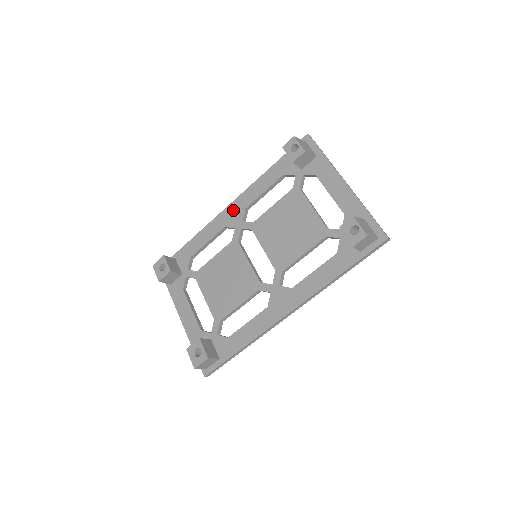
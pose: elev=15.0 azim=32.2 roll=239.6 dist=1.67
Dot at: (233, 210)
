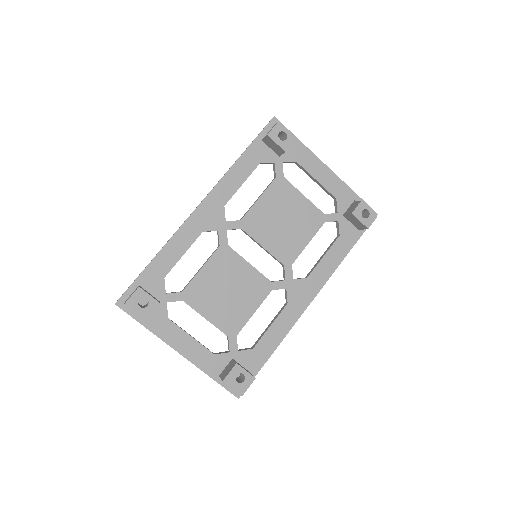
Dot at: (208, 210)
